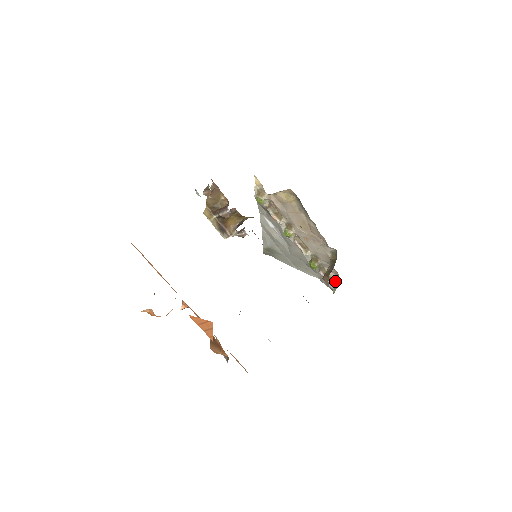
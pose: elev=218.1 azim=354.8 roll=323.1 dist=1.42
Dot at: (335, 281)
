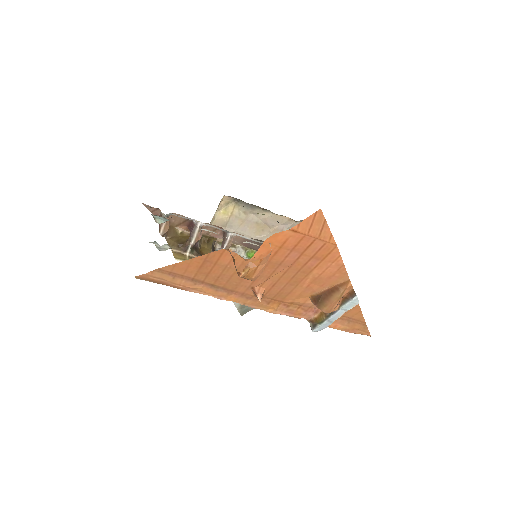
Dot at: occluded
